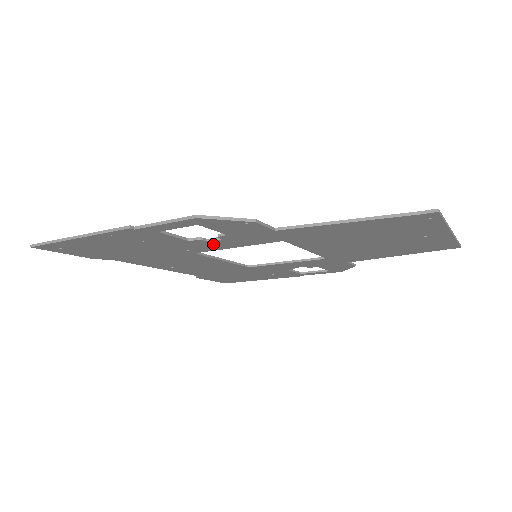
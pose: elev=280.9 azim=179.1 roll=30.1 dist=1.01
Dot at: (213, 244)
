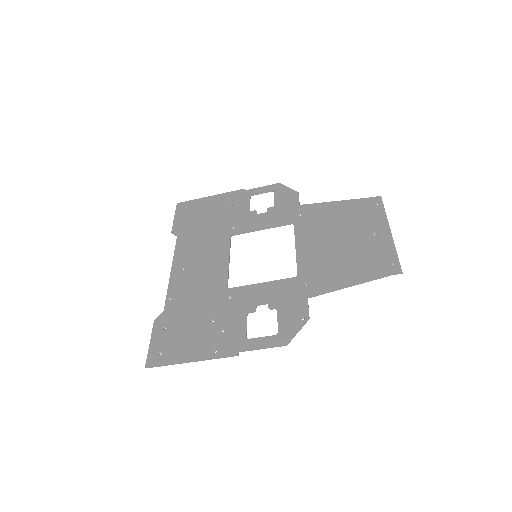
Dot at: (255, 298)
